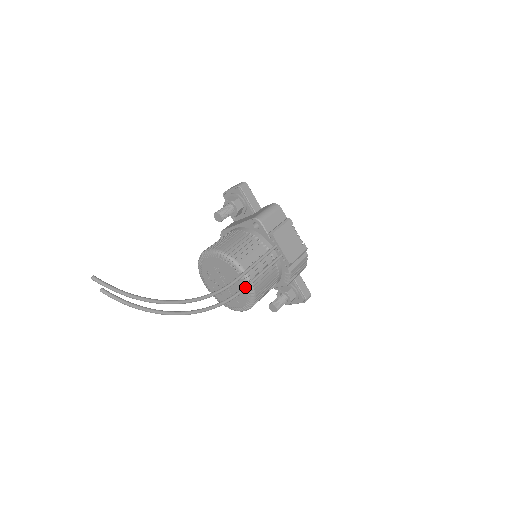
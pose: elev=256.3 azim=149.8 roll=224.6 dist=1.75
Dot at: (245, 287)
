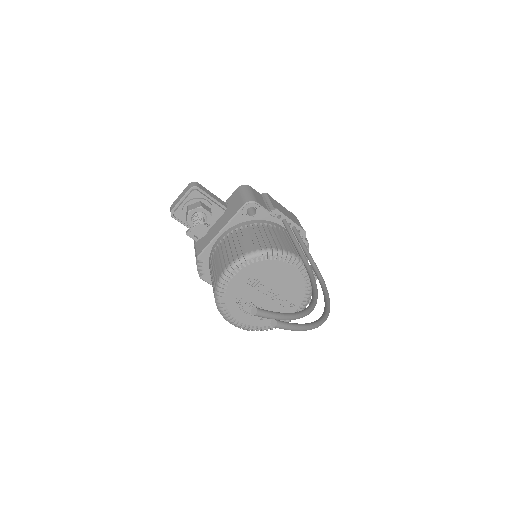
Dot at: (315, 265)
